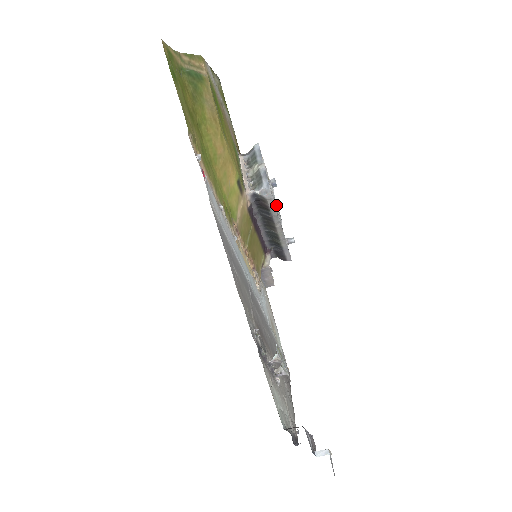
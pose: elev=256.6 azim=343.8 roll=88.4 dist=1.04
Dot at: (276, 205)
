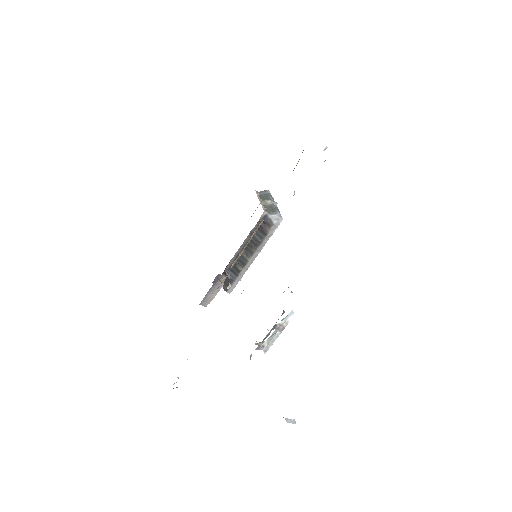
Dot at: occluded
